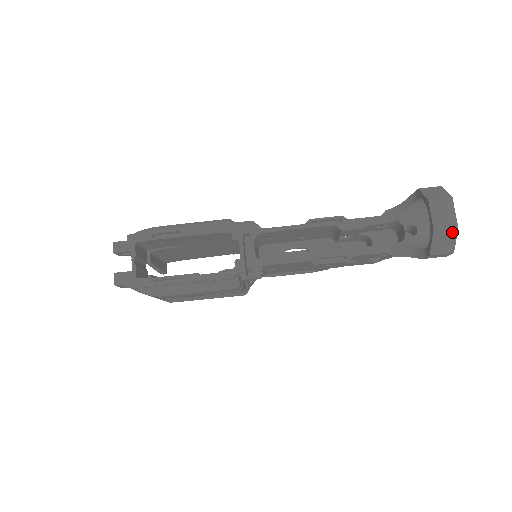
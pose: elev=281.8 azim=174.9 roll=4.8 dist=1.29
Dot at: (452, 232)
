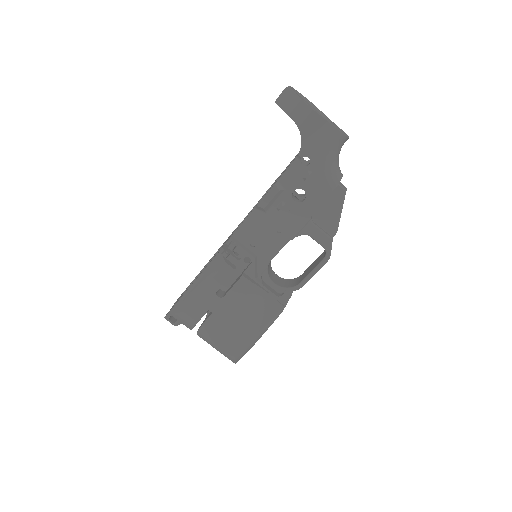
Dot at: (287, 92)
